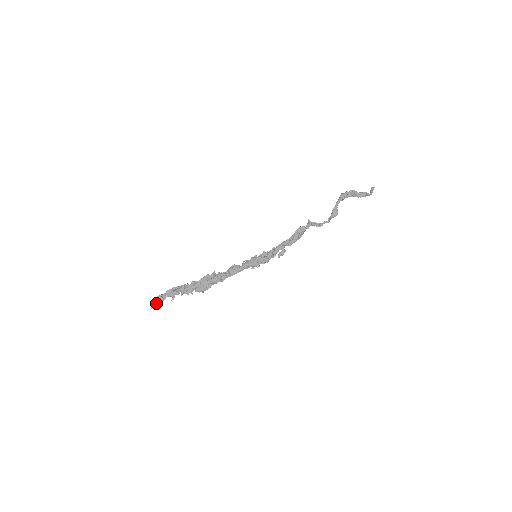
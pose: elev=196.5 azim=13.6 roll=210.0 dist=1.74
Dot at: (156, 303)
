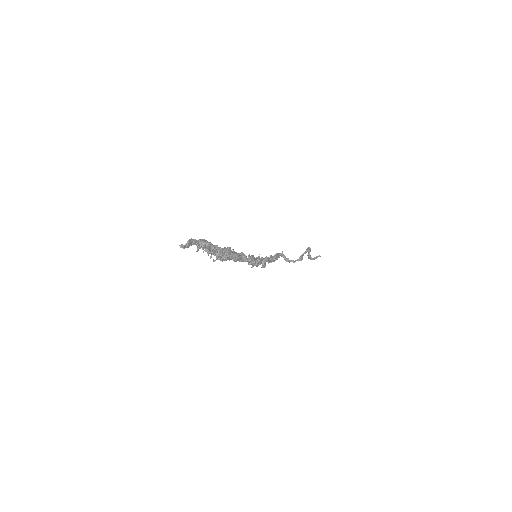
Dot at: (186, 244)
